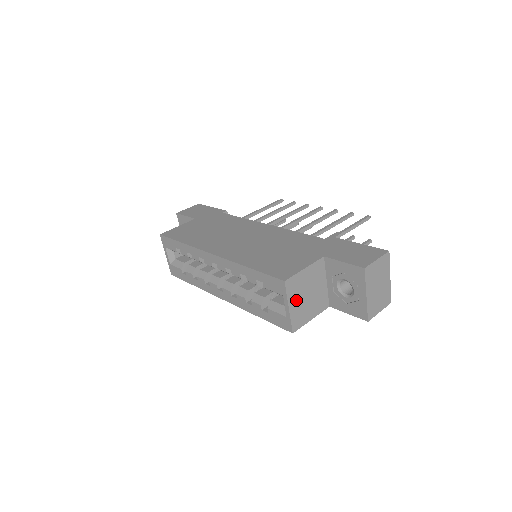
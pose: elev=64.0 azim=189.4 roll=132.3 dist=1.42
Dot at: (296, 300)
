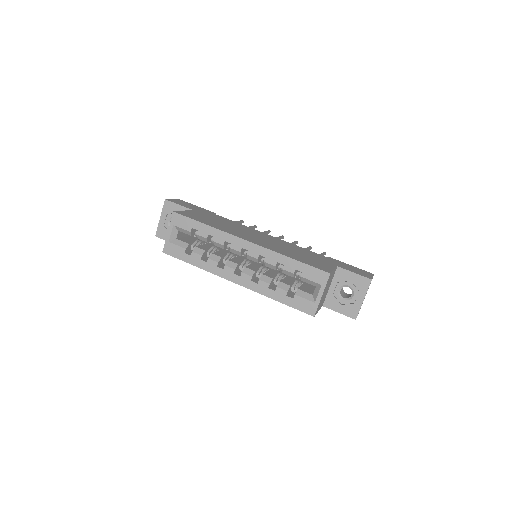
Dot at: (324, 291)
